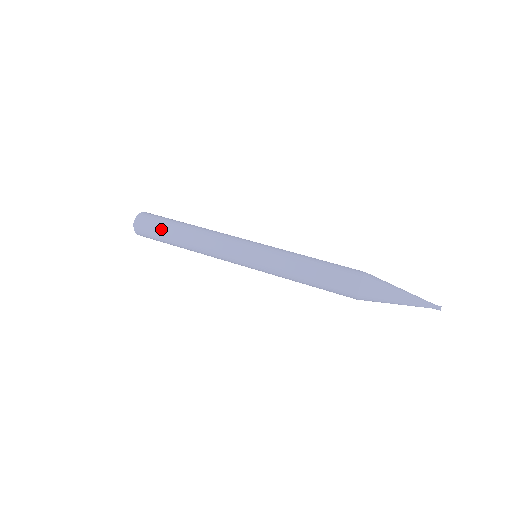
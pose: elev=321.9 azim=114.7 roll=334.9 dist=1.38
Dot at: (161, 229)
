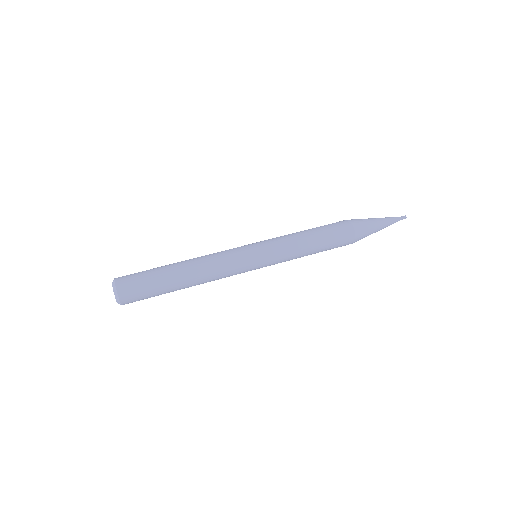
Dot at: (152, 277)
